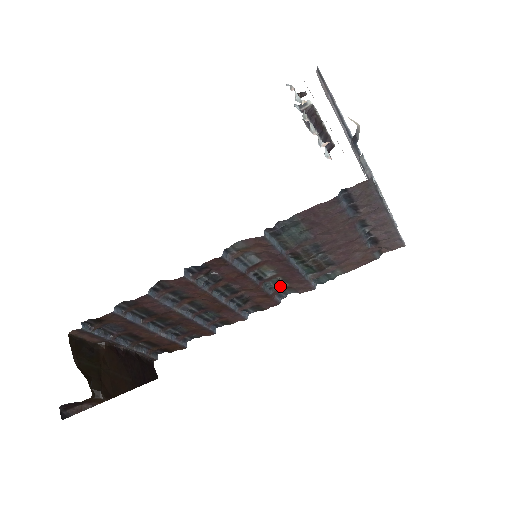
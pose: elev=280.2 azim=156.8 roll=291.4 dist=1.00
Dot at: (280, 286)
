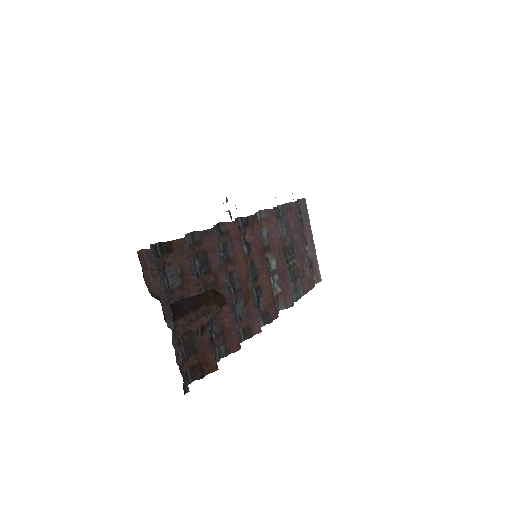
Dot at: (276, 291)
